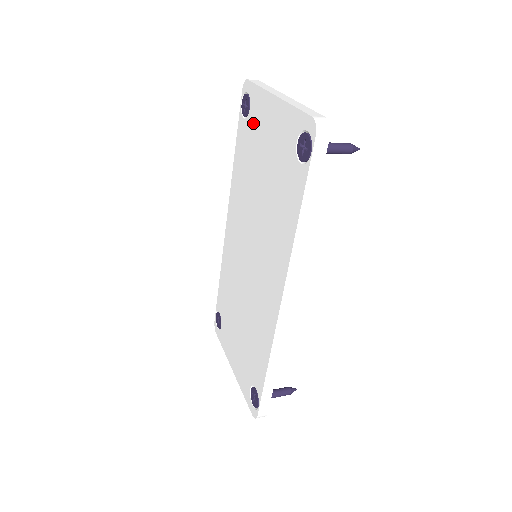
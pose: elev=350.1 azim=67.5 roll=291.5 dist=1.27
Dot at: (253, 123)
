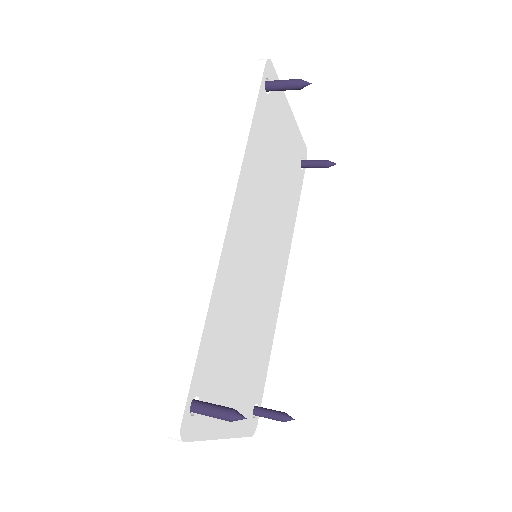
Dot at: occluded
